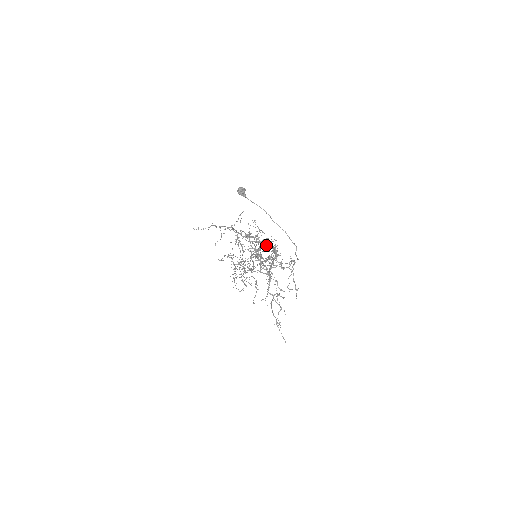
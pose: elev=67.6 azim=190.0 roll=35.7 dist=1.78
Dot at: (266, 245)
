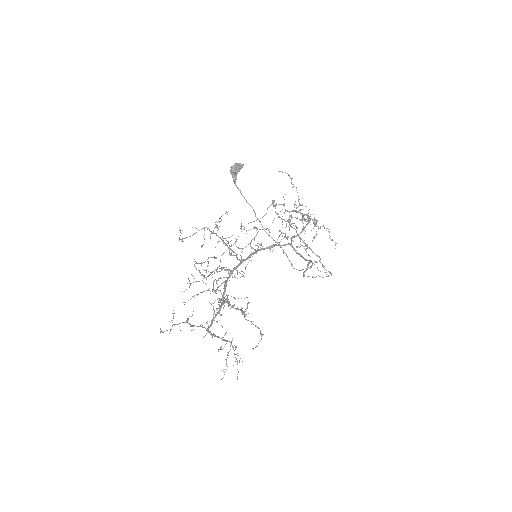
Dot at: occluded
